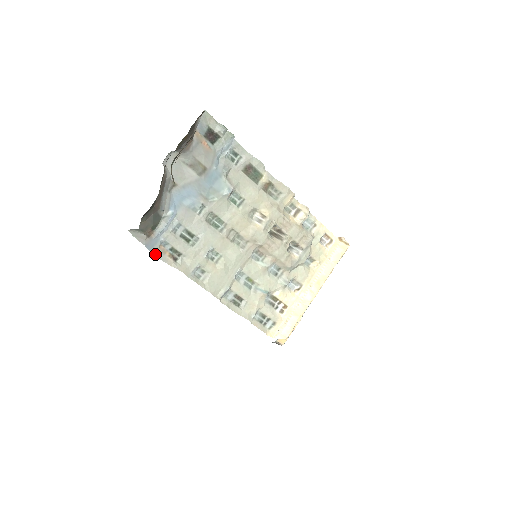
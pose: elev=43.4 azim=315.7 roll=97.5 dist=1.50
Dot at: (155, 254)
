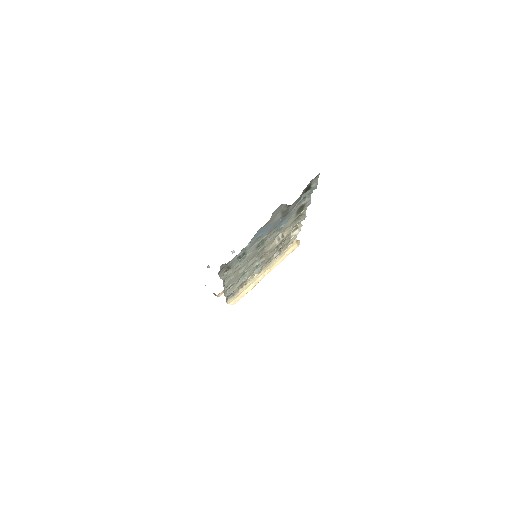
Dot at: (219, 273)
